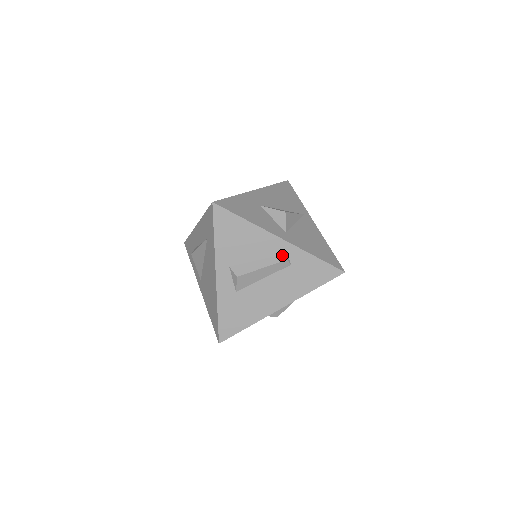
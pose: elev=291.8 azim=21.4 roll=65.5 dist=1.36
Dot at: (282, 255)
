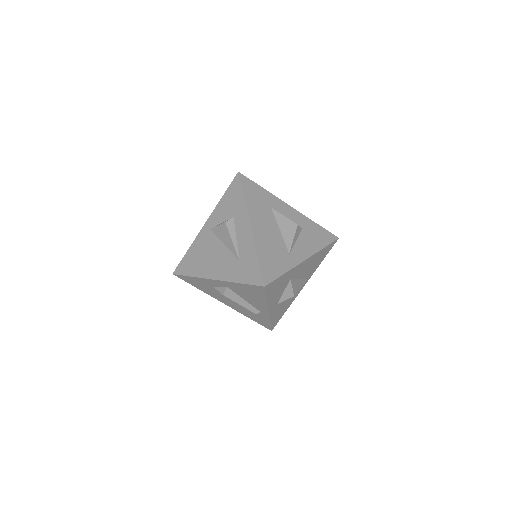
Dot at: (258, 310)
